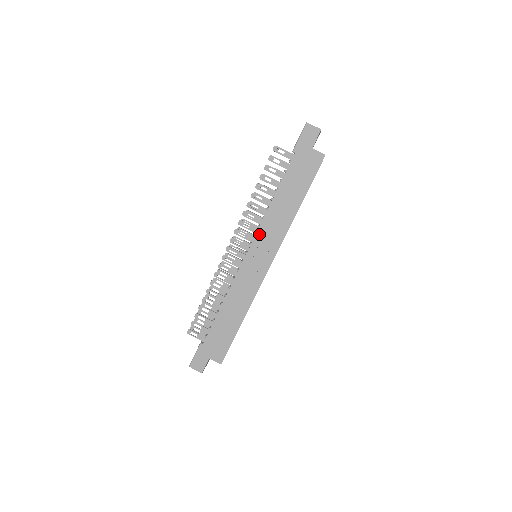
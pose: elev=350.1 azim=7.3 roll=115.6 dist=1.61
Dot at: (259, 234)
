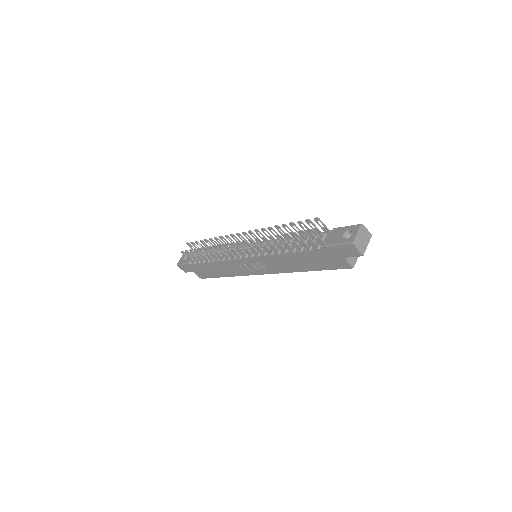
Dot at: (262, 259)
